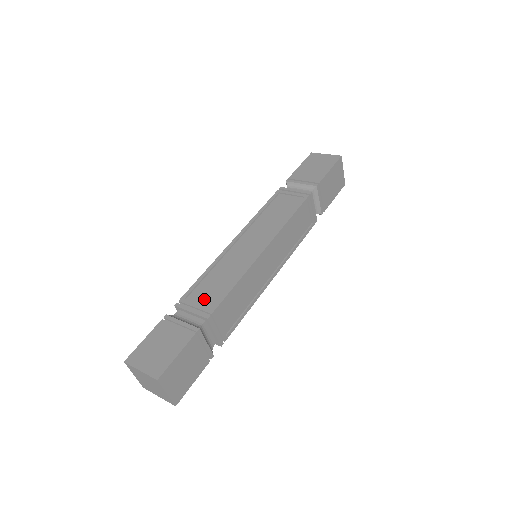
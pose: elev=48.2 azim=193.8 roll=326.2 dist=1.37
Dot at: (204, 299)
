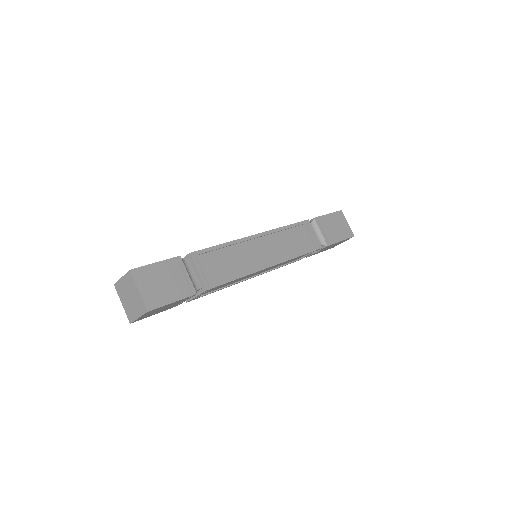
Dot at: occluded
